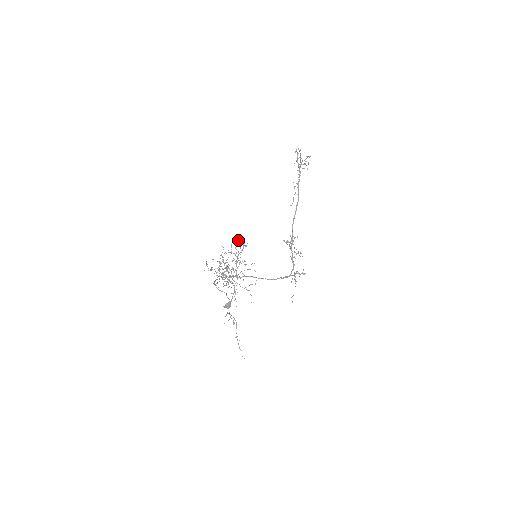
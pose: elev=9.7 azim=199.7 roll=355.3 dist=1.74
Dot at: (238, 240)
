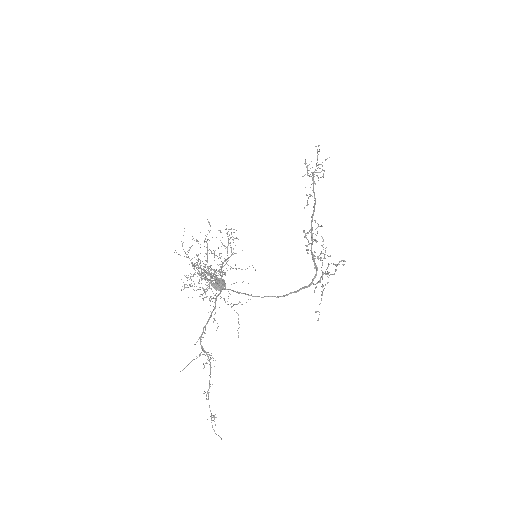
Dot at: occluded
